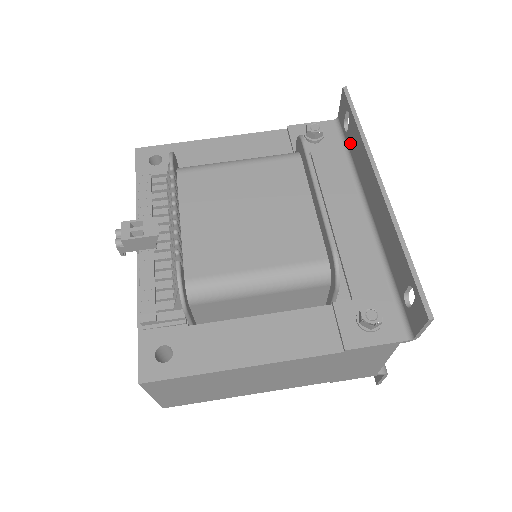
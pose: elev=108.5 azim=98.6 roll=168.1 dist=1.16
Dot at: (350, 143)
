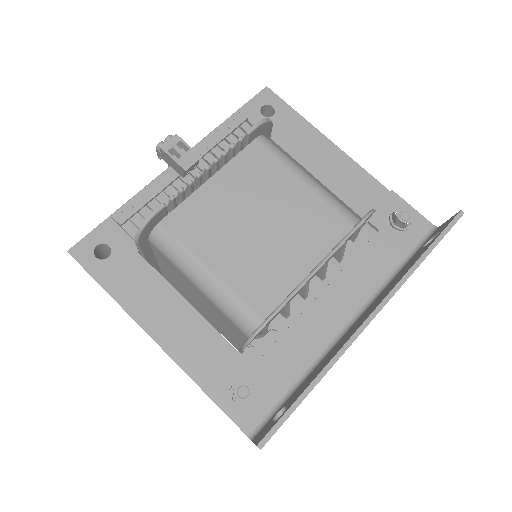
Dot at: (412, 258)
